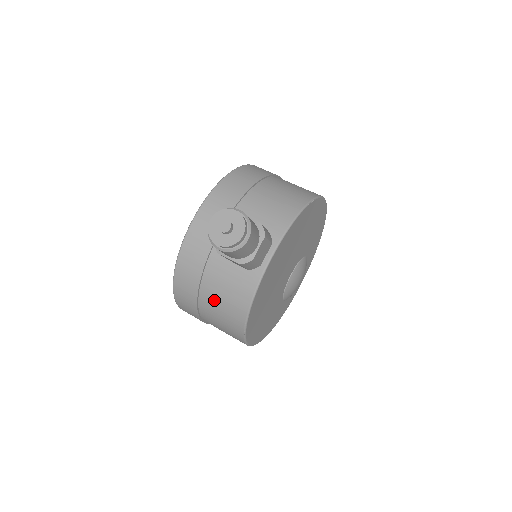
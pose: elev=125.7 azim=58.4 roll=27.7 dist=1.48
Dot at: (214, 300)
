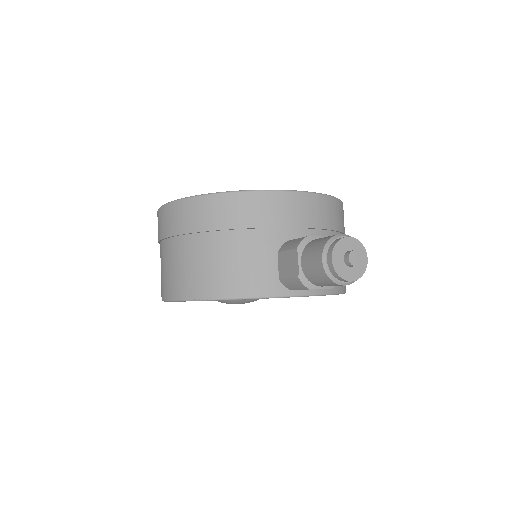
Dot at: (221, 252)
